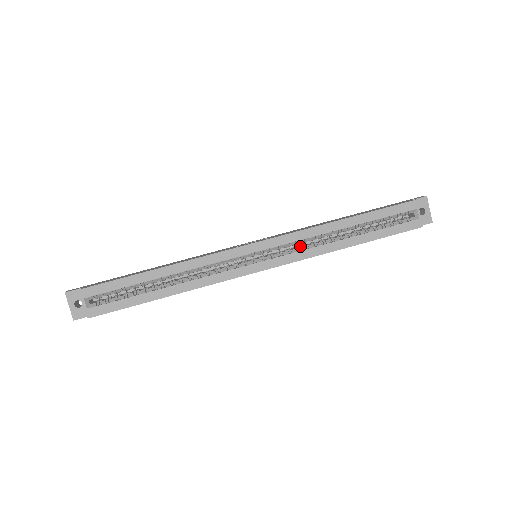
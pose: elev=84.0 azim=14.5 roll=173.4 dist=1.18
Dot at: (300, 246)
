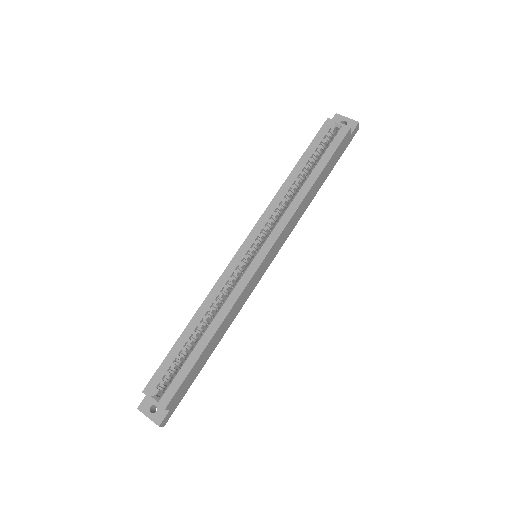
Dot at: occluded
